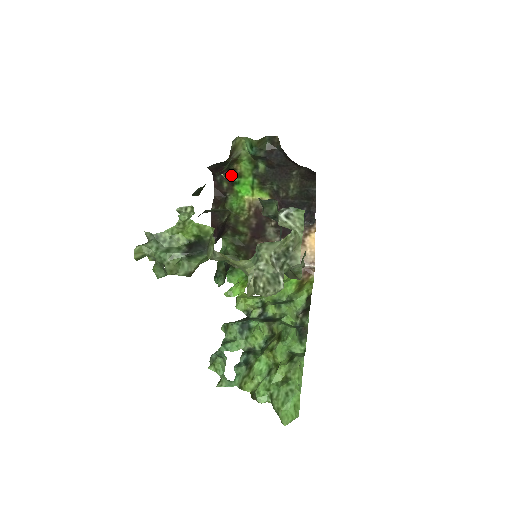
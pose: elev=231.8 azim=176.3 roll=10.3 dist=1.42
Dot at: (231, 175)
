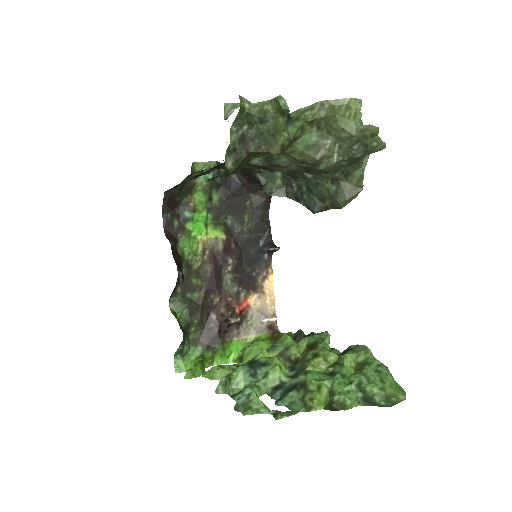
Dot at: (183, 211)
